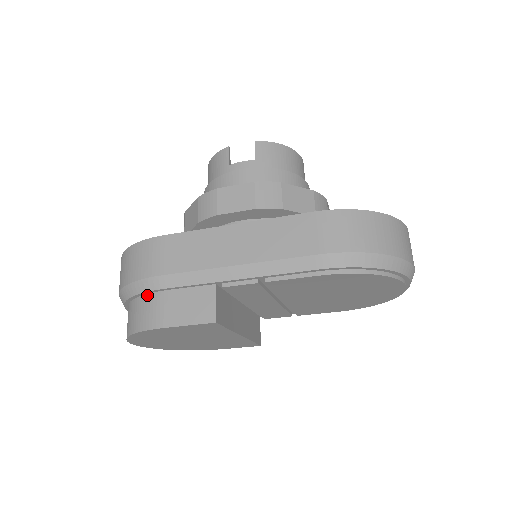
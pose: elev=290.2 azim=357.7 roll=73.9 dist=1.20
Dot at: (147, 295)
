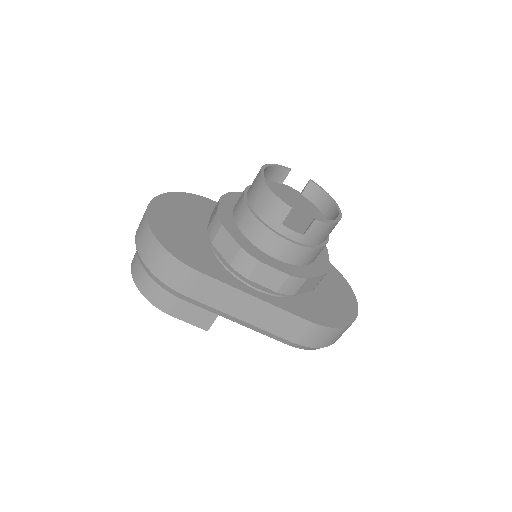
Dot at: occluded
